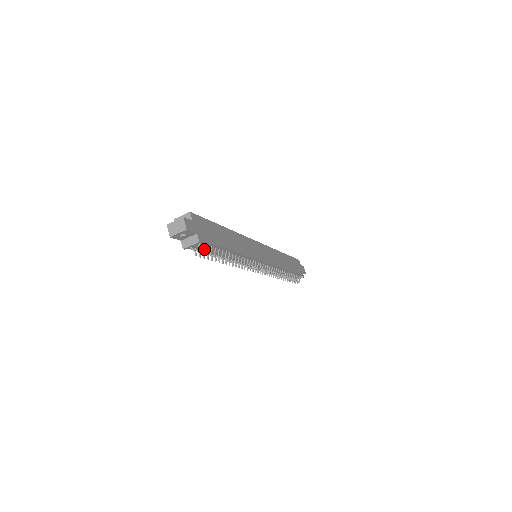
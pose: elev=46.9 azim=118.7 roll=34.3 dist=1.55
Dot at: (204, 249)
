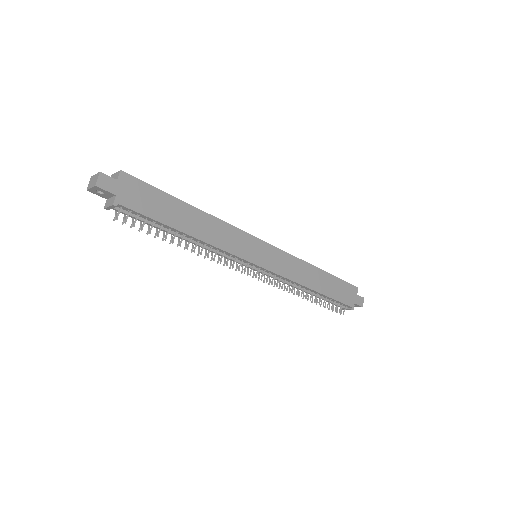
Dot at: (135, 217)
